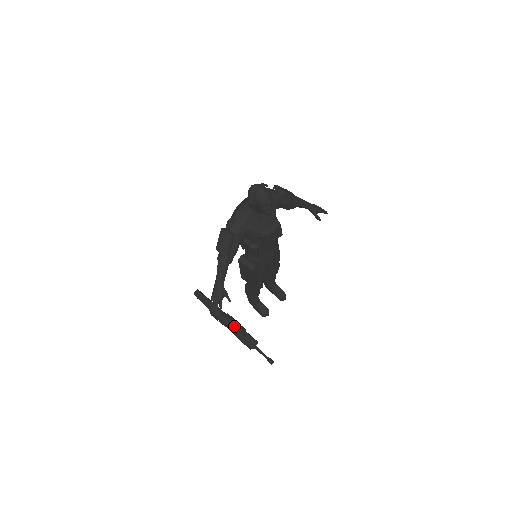
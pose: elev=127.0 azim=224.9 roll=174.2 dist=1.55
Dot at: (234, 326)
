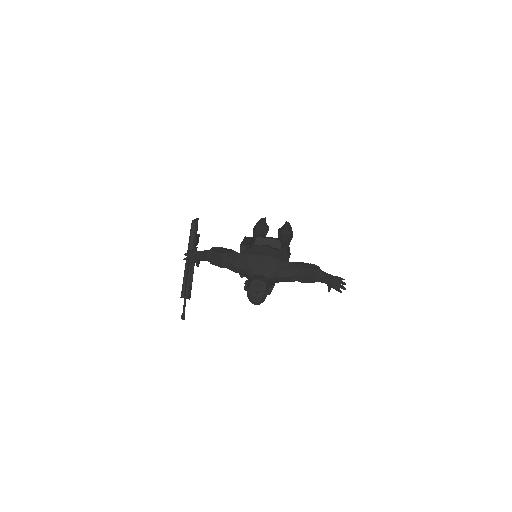
Dot at: (186, 277)
